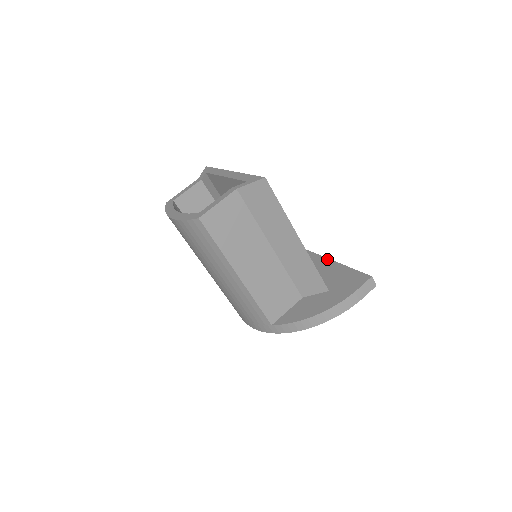
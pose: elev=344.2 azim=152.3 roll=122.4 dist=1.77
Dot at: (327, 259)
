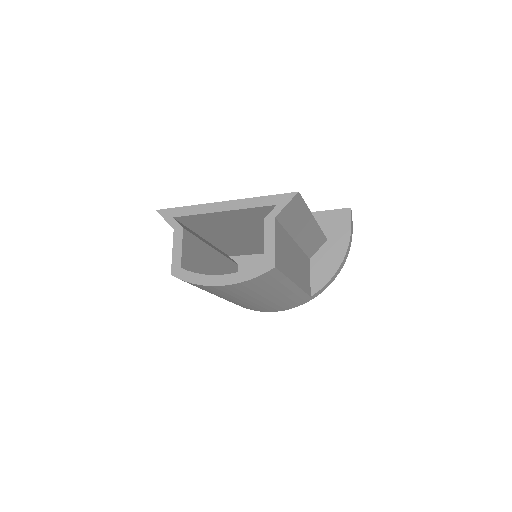
Dot at: occluded
